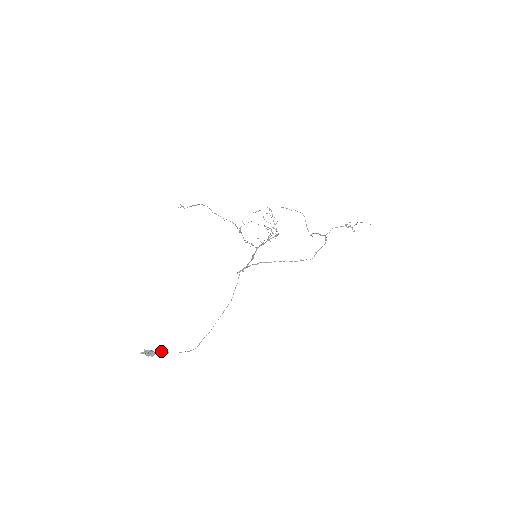
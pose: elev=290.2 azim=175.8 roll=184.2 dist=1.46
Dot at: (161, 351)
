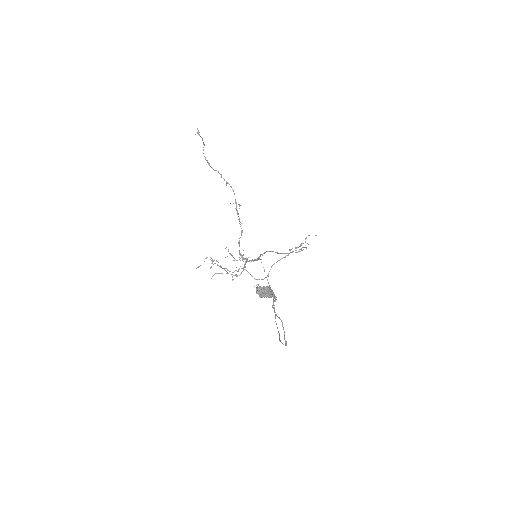
Dot at: occluded
